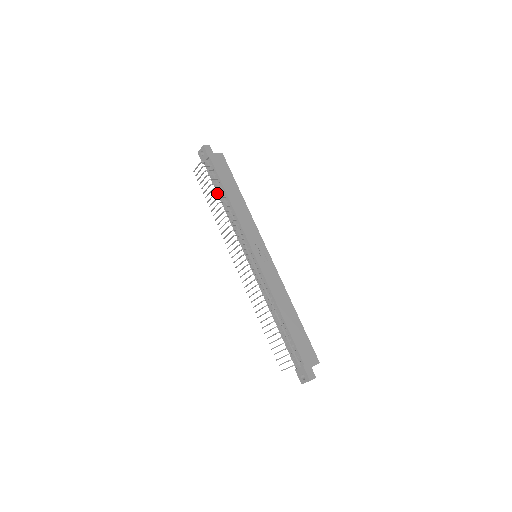
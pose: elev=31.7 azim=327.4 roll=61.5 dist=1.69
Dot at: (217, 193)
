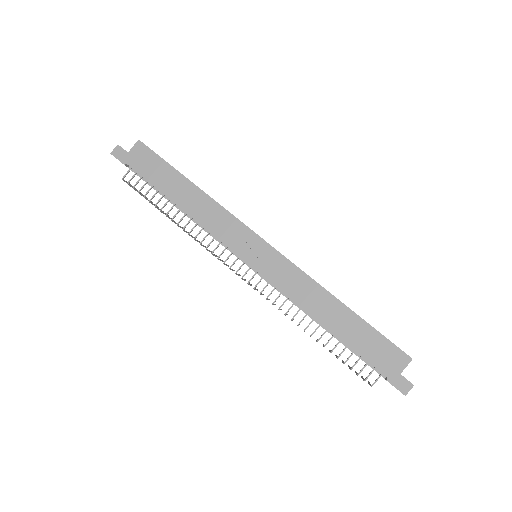
Dot at: occluded
